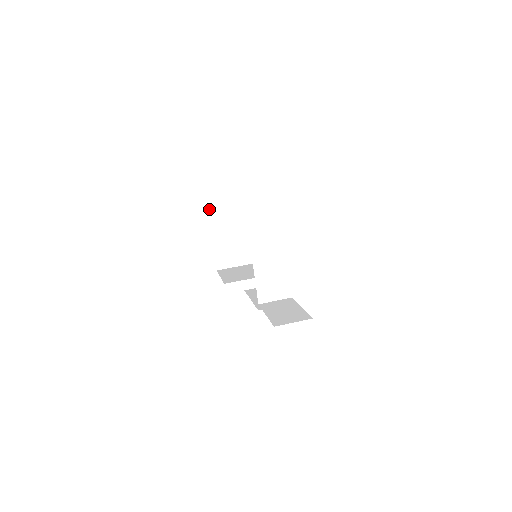
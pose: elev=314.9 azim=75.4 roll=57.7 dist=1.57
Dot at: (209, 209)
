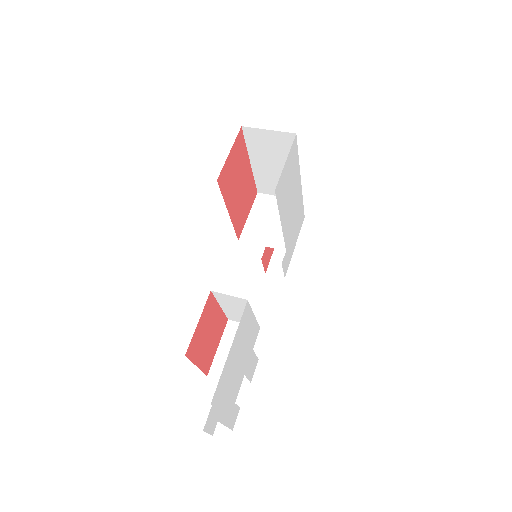
Dot at: (249, 144)
